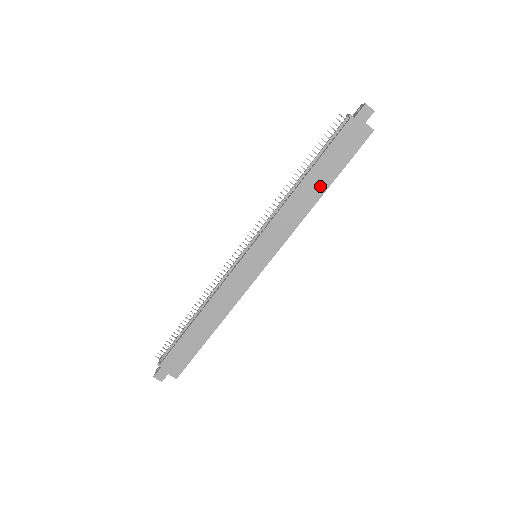
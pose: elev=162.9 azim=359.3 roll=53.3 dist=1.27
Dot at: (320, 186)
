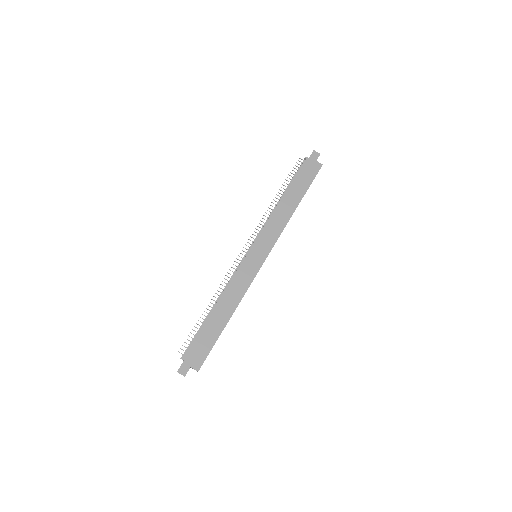
Dot at: (295, 200)
